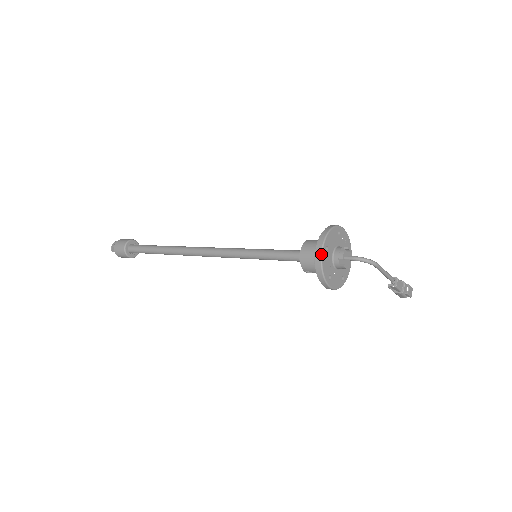
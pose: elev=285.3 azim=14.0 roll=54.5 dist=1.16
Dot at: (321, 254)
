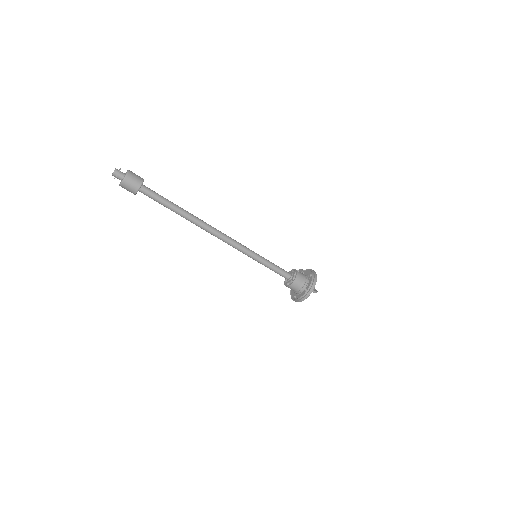
Dot at: occluded
